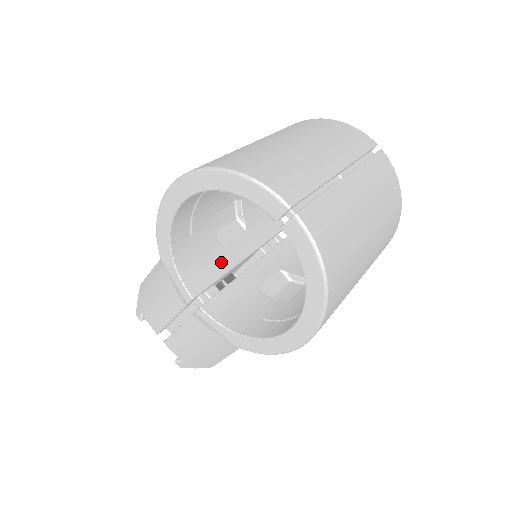
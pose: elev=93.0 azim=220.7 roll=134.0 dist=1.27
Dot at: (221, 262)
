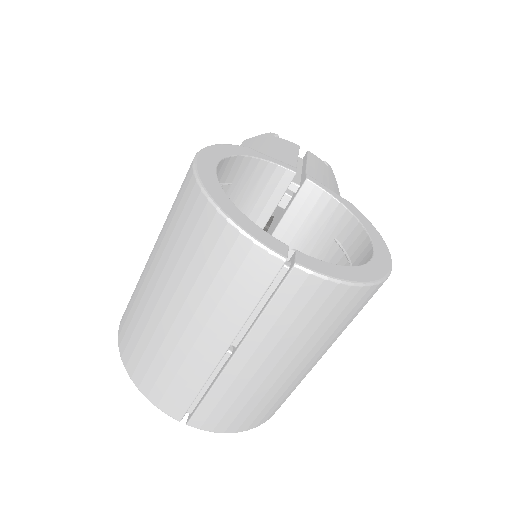
Dot at: occluded
